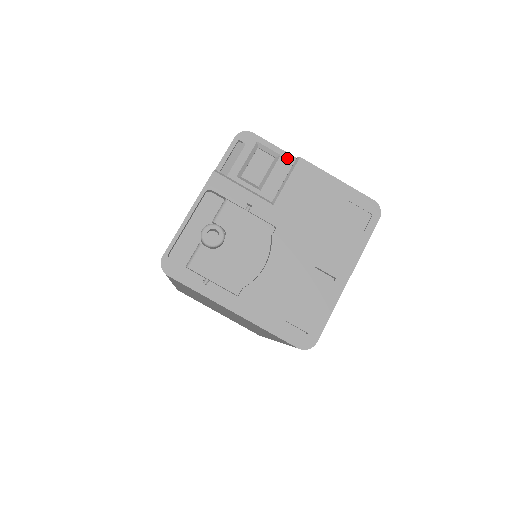
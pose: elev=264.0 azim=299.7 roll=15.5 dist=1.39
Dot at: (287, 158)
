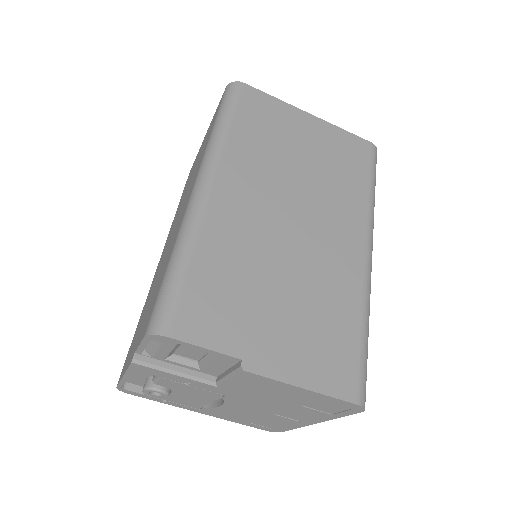
Dot at: (227, 358)
